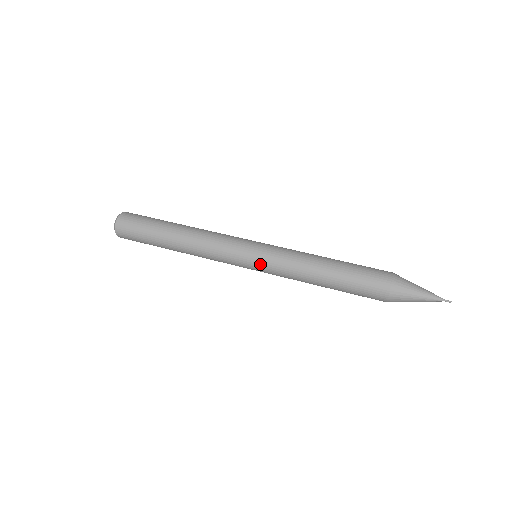
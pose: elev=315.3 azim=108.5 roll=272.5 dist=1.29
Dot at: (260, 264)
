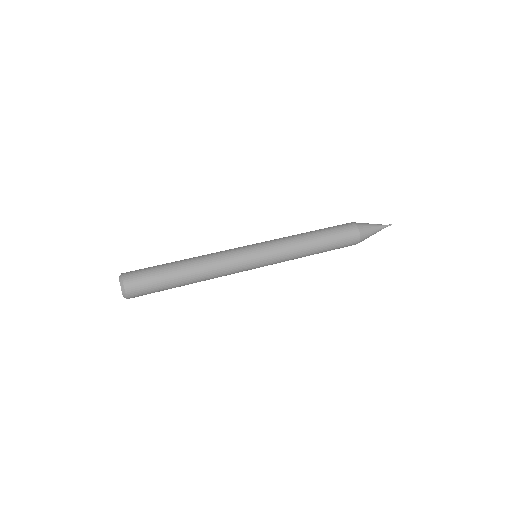
Dot at: (267, 263)
